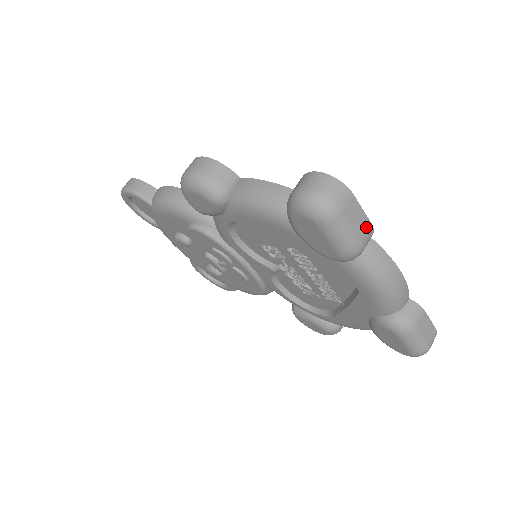
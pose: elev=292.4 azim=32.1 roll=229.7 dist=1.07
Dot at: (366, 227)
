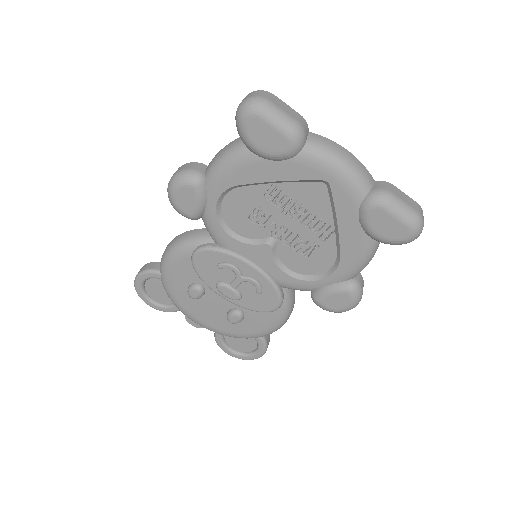
Dot at: (297, 115)
